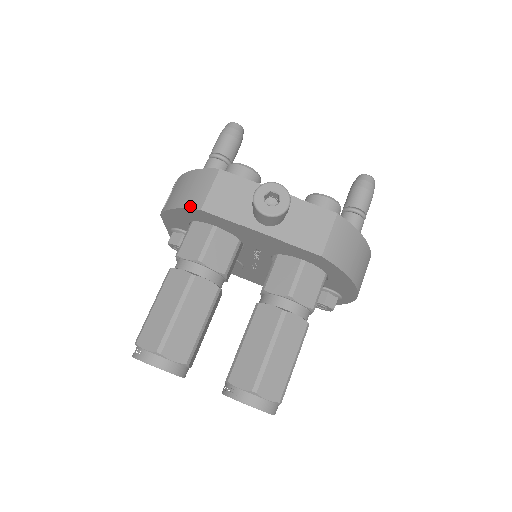
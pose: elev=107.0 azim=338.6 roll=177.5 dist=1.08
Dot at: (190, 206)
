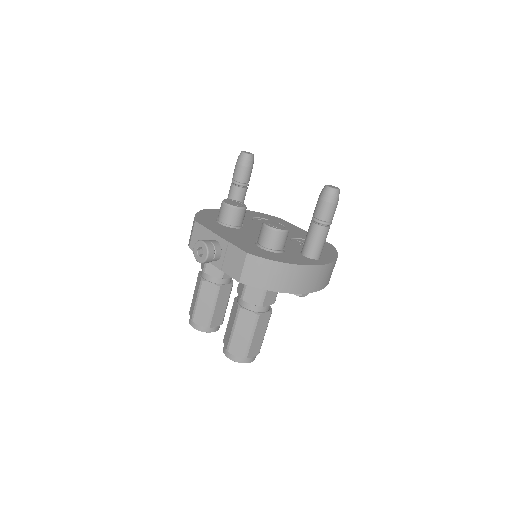
Dot at: occluded
